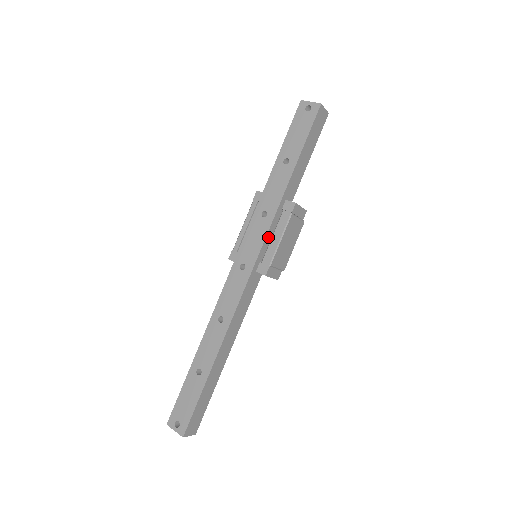
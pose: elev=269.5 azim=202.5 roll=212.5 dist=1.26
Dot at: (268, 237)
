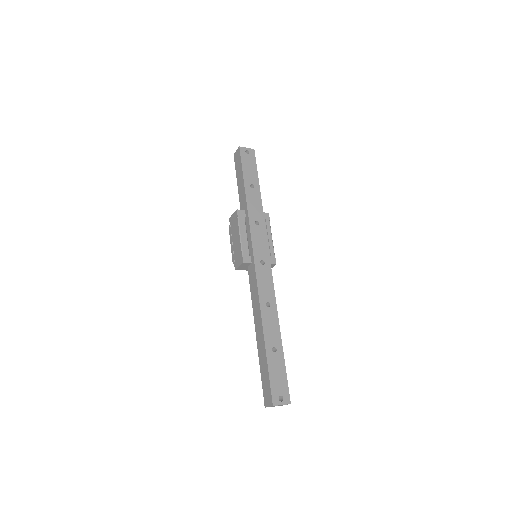
Dot at: (265, 238)
